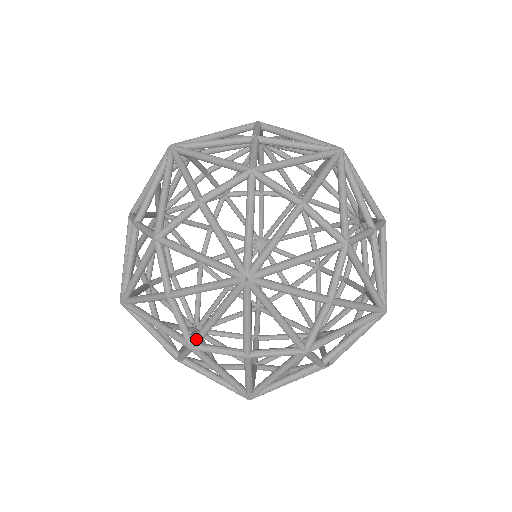
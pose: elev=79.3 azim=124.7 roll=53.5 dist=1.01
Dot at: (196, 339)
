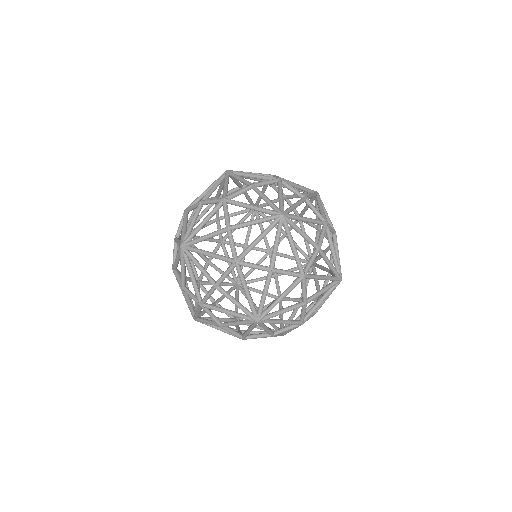
Dot at: (208, 307)
